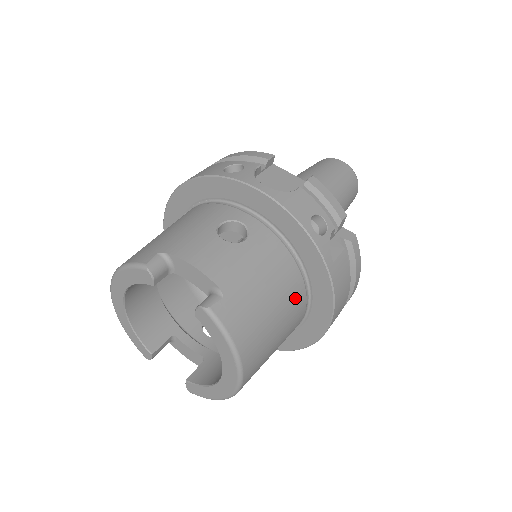
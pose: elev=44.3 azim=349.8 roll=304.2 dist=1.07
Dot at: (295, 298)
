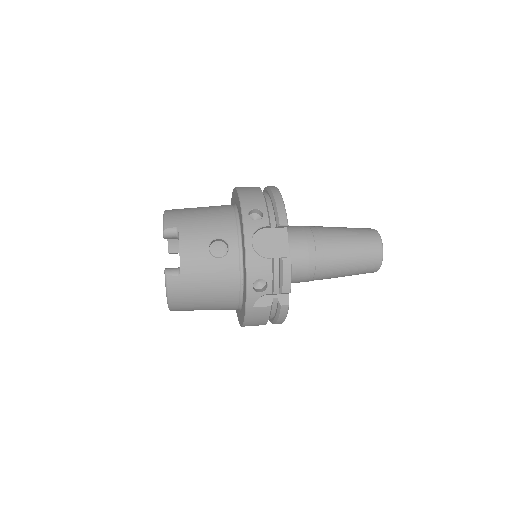
Dot at: (227, 302)
